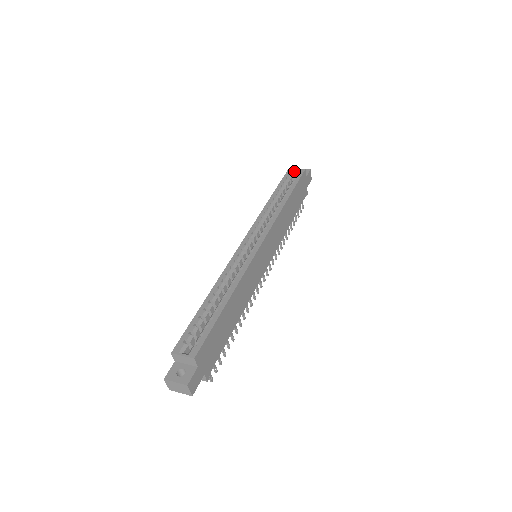
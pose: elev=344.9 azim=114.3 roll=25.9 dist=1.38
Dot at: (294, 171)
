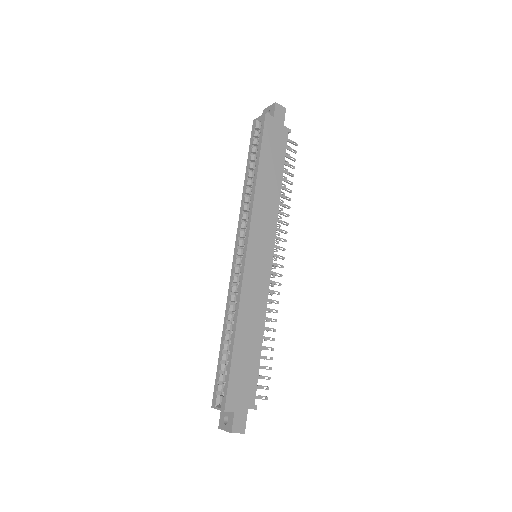
Dot at: (258, 121)
